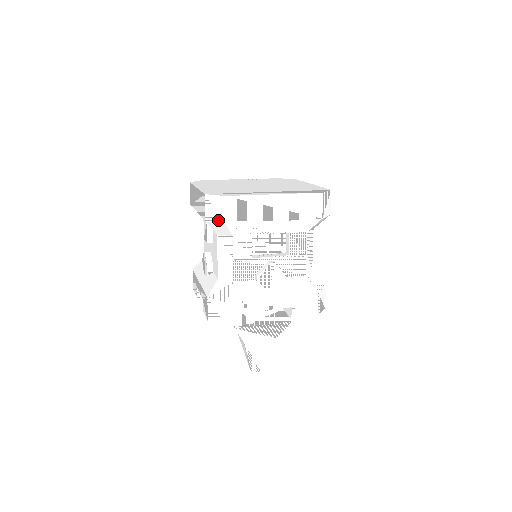
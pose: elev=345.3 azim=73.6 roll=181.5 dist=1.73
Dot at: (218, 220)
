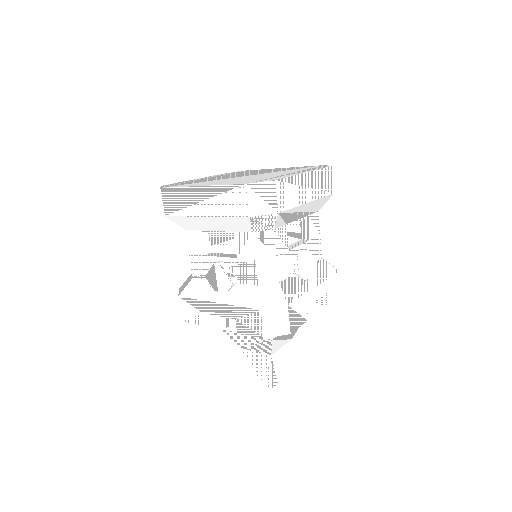
Dot at: (267, 211)
